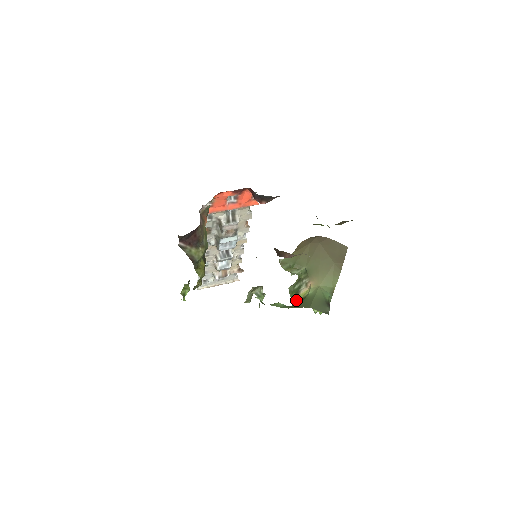
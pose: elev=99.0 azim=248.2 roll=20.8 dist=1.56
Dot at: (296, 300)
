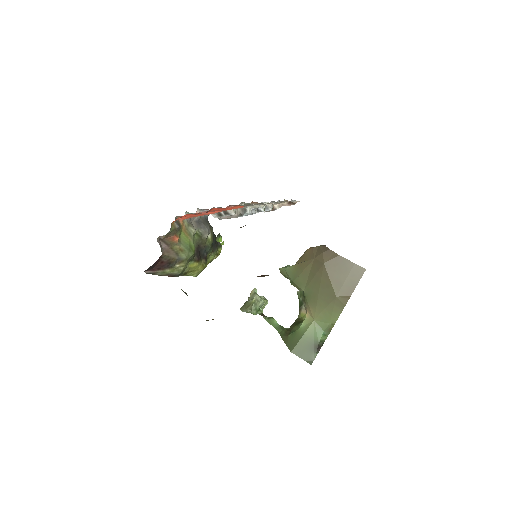
Dot at: (298, 315)
